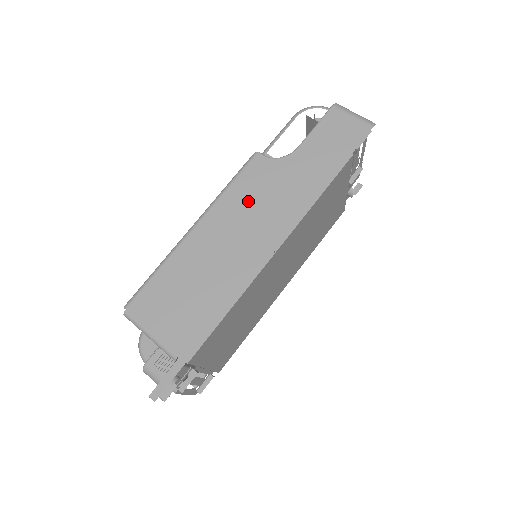
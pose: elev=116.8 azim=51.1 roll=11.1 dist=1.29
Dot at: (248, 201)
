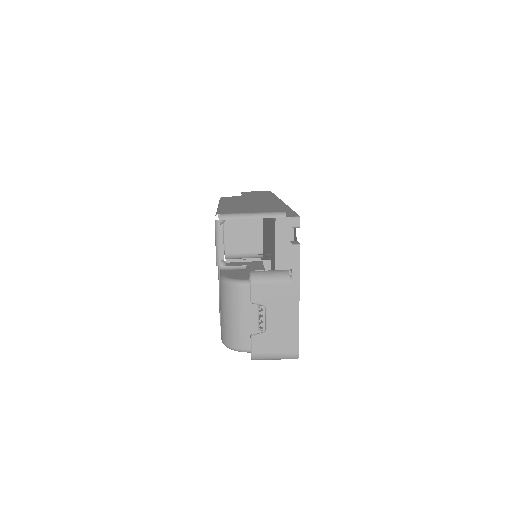
Dot at: (241, 199)
